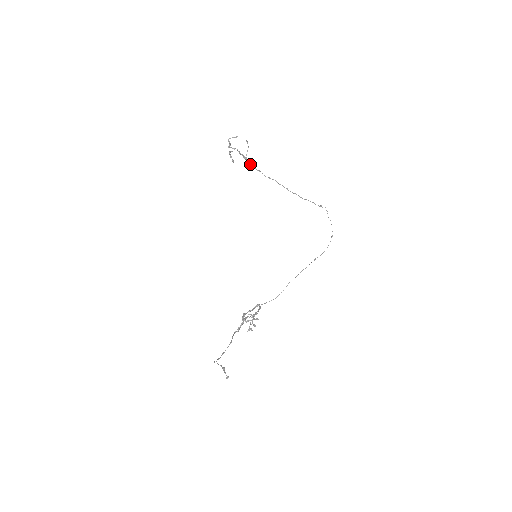
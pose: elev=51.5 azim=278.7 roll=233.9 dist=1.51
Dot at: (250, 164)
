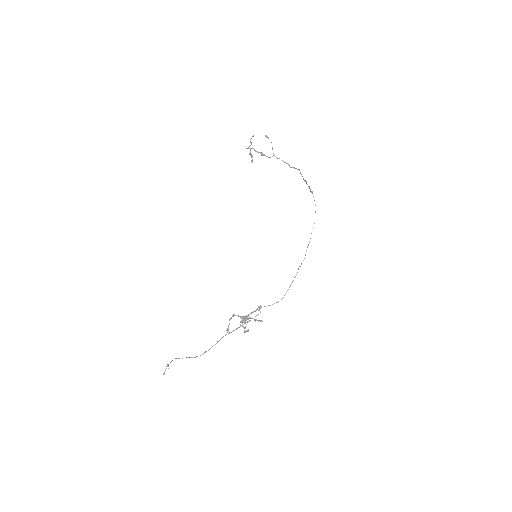
Dot at: (278, 158)
